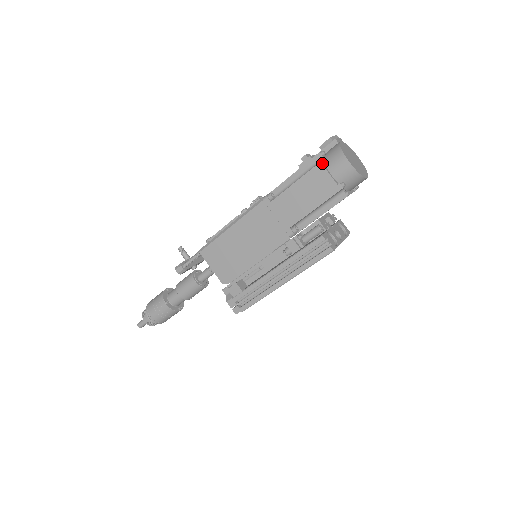
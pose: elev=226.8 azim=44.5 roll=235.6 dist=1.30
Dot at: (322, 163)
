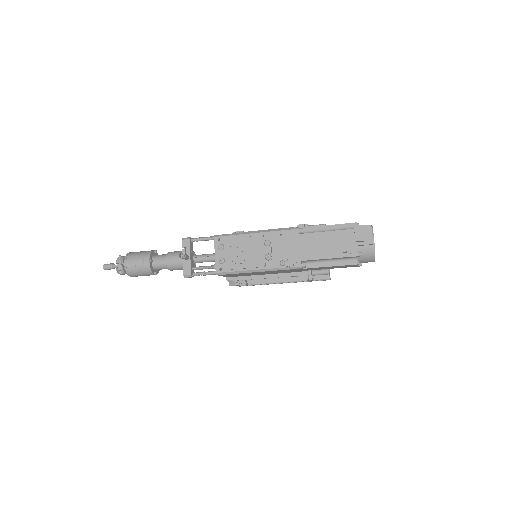
Dot at: occluded
